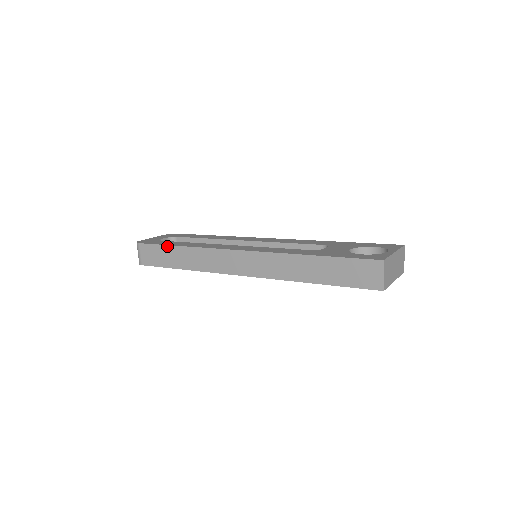
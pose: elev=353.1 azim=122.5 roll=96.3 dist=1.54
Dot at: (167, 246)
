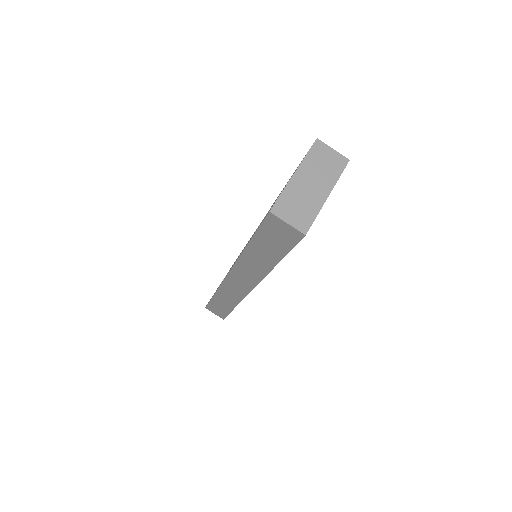
Dot at: (211, 300)
